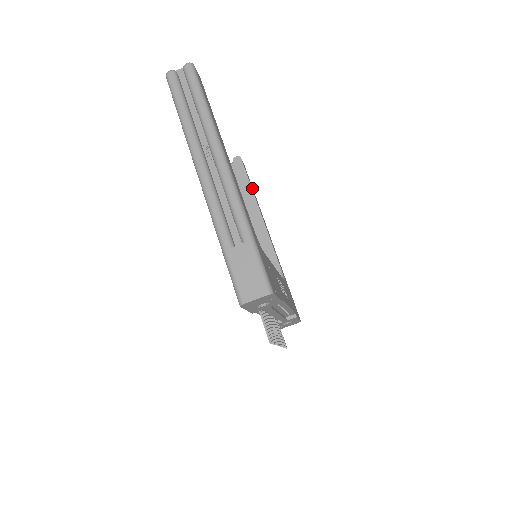
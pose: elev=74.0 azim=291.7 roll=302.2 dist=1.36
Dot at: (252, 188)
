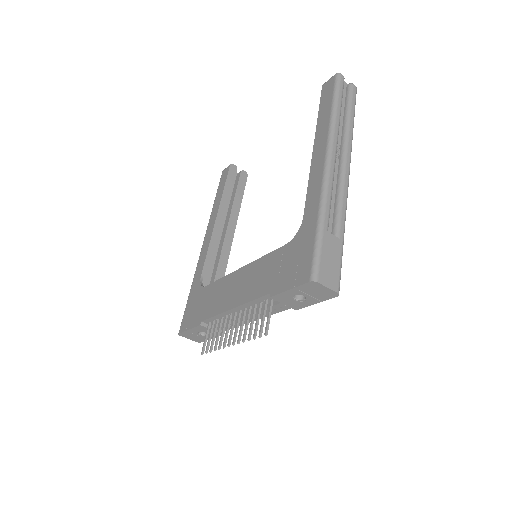
Dot at: occluded
